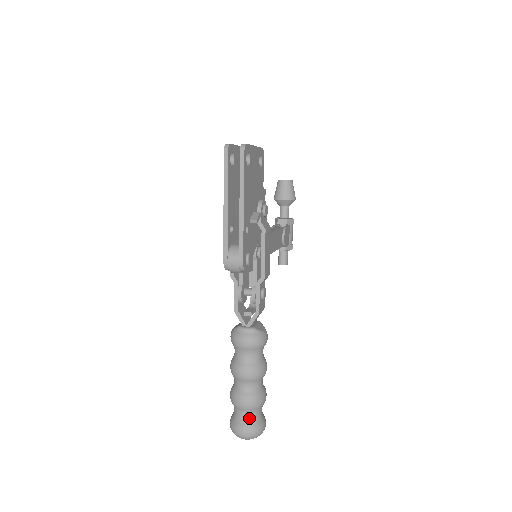
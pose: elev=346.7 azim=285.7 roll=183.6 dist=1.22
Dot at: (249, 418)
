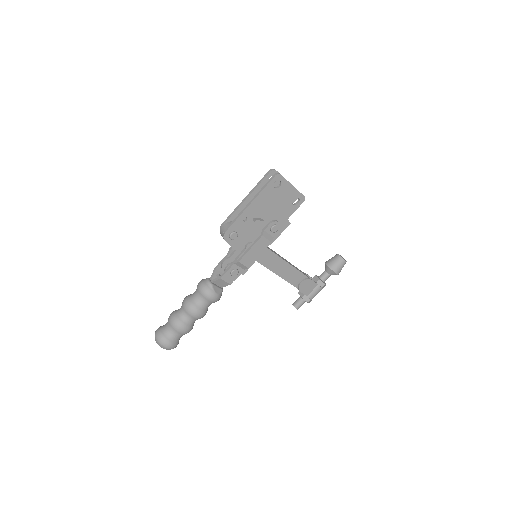
Dot at: (167, 330)
